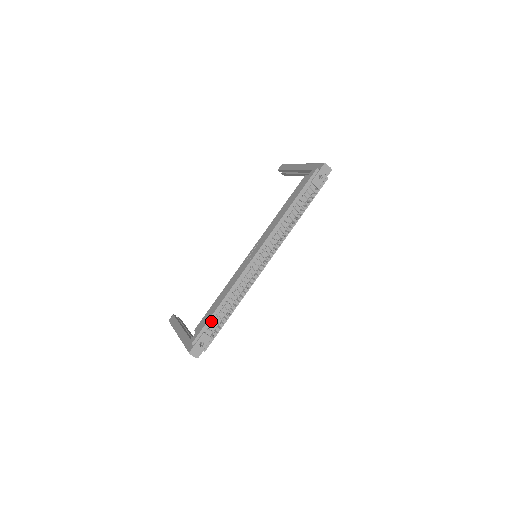
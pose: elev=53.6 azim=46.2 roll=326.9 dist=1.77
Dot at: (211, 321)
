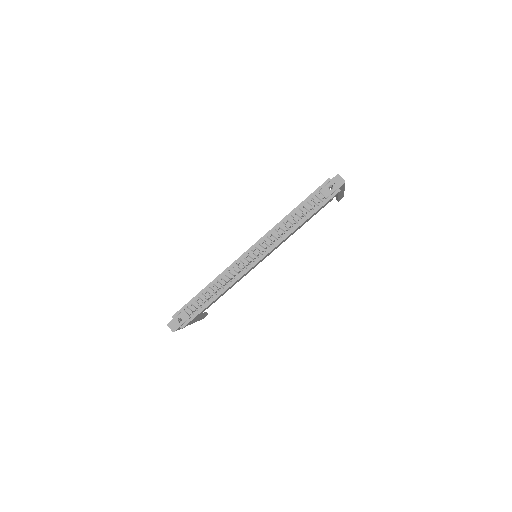
Dot at: (193, 301)
